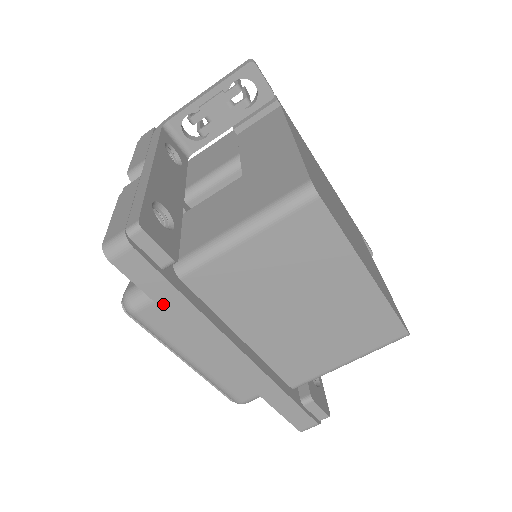
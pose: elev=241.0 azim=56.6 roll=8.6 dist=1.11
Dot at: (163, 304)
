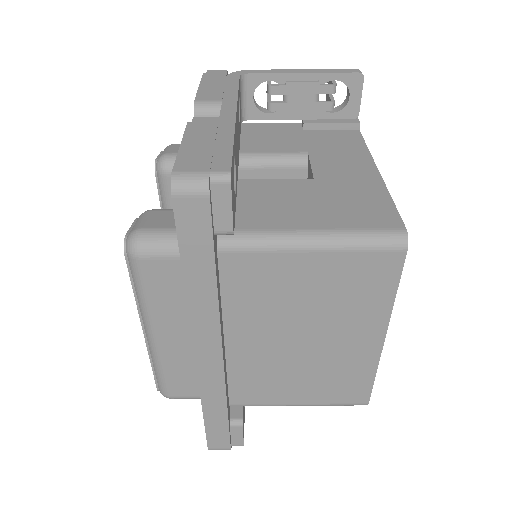
Dot at: (188, 269)
